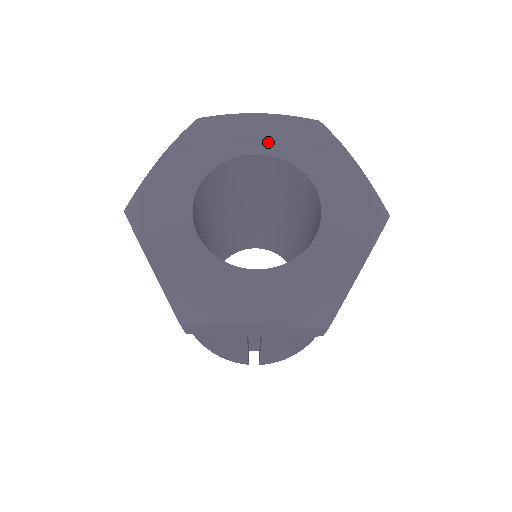
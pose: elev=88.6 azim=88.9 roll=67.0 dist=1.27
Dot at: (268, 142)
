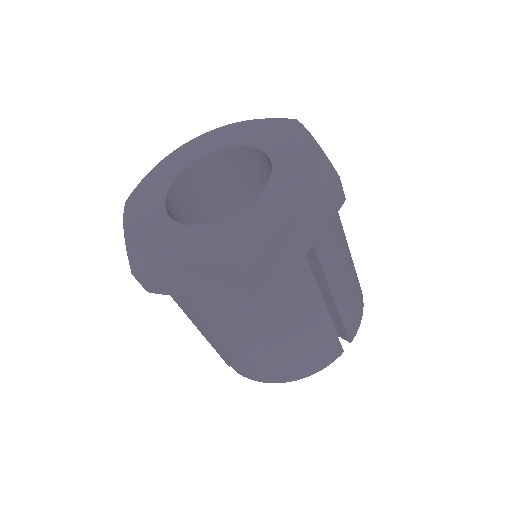
Dot at: (183, 162)
